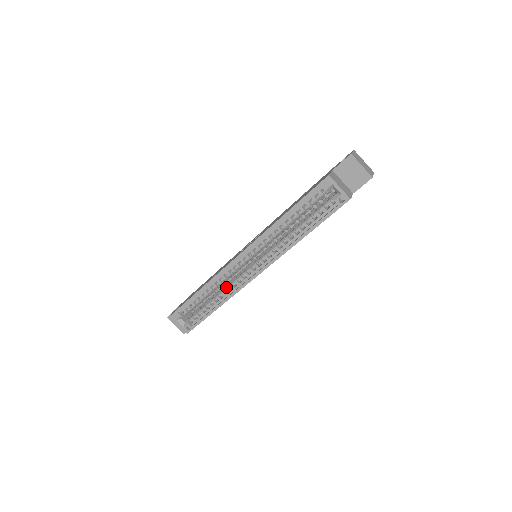
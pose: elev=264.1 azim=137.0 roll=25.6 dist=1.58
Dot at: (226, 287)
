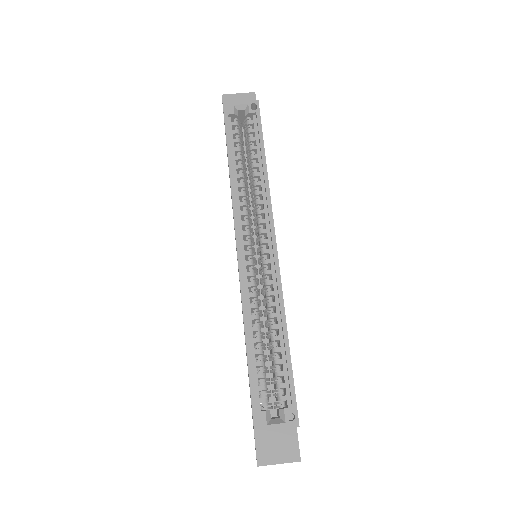
Dot at: (266, 304)
